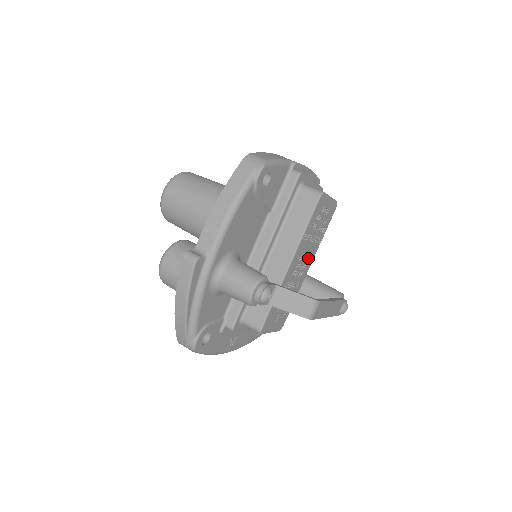
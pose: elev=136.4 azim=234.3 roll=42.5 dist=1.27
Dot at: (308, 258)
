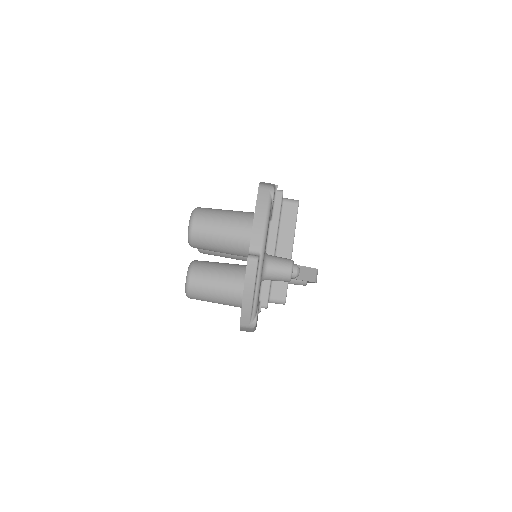
Dot at: occluded
